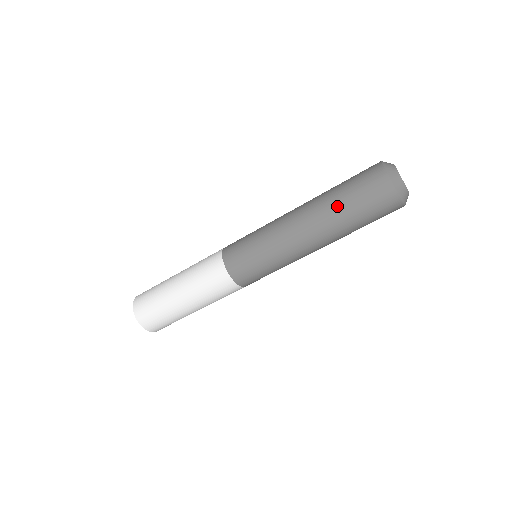
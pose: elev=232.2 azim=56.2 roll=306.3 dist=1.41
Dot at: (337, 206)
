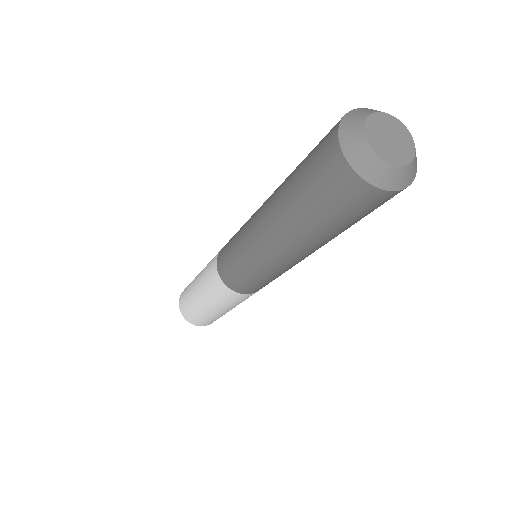
Dot at: (325, 233)
